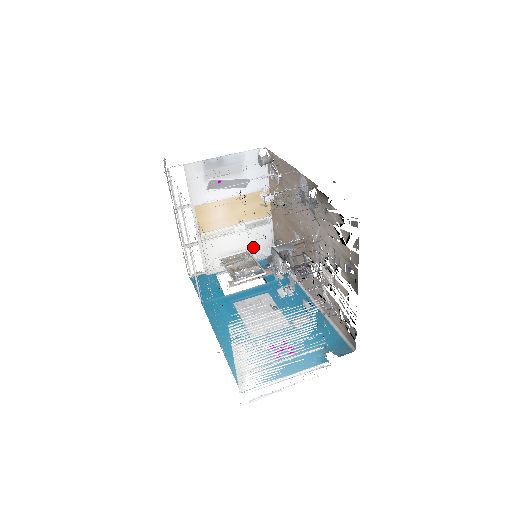
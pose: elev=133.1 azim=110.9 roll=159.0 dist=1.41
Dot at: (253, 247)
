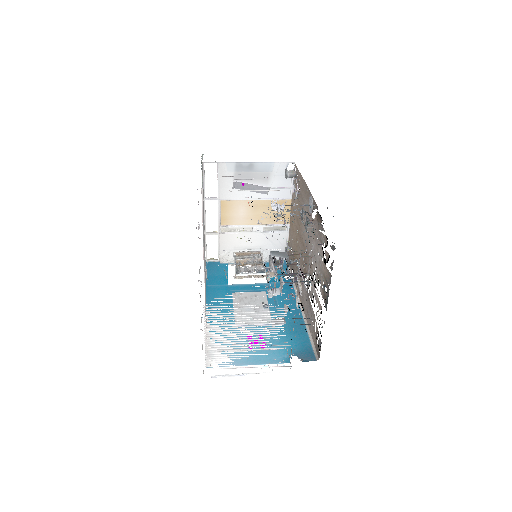
Dot at: (267, 248)
